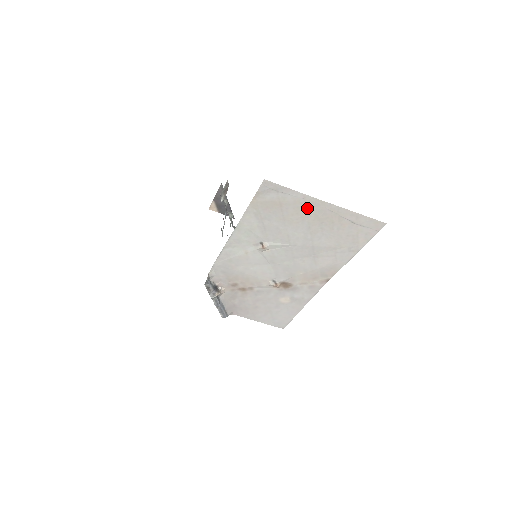
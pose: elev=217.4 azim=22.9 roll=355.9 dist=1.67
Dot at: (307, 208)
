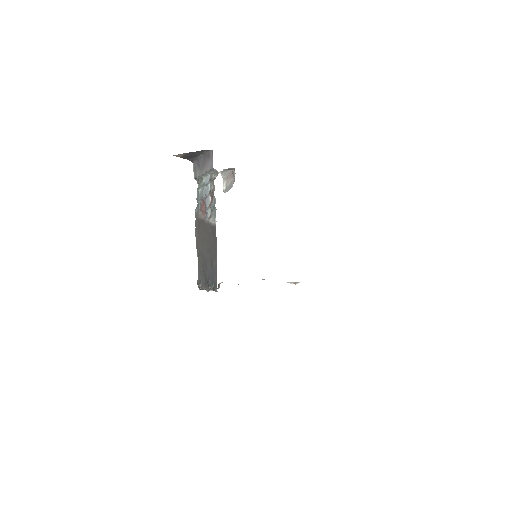
Dot at: occluded
